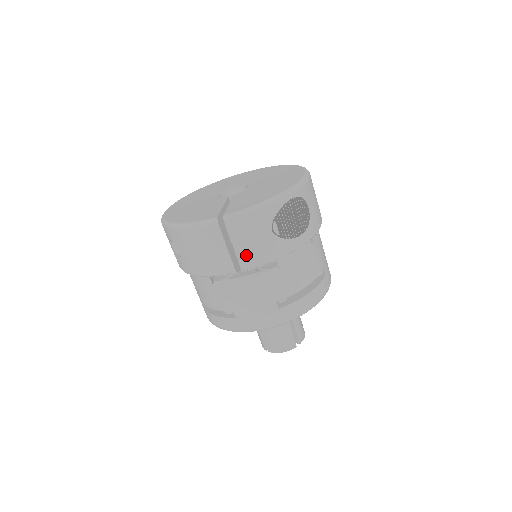
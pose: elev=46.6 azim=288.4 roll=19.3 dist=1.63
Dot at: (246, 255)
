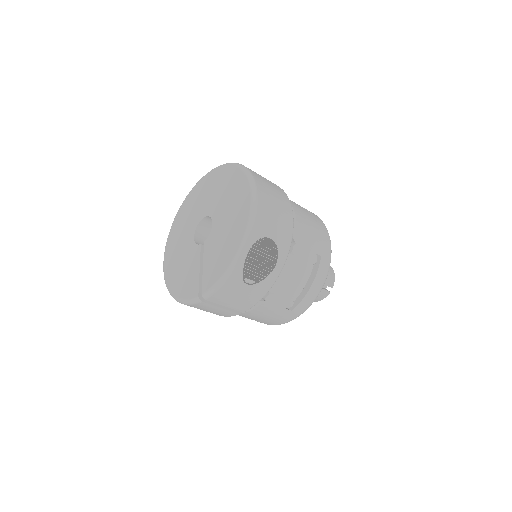
Dot at: (239, 306)
